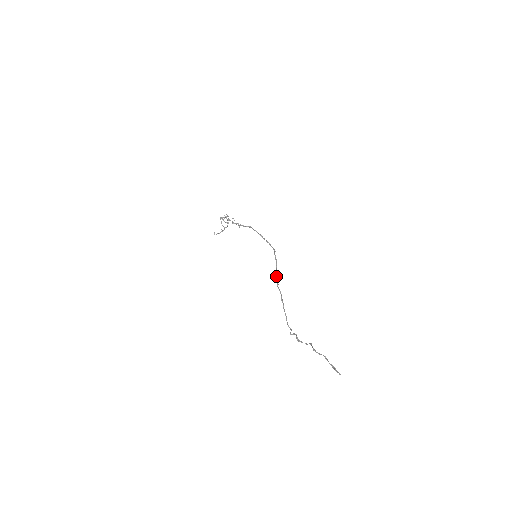
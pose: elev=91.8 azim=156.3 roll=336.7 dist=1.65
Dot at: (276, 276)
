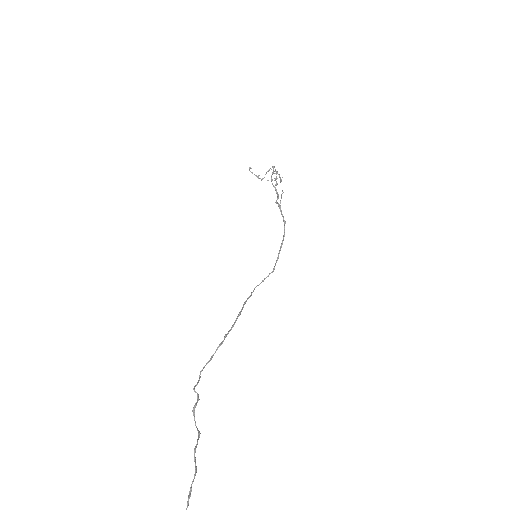
Dot at: (247, 299)
